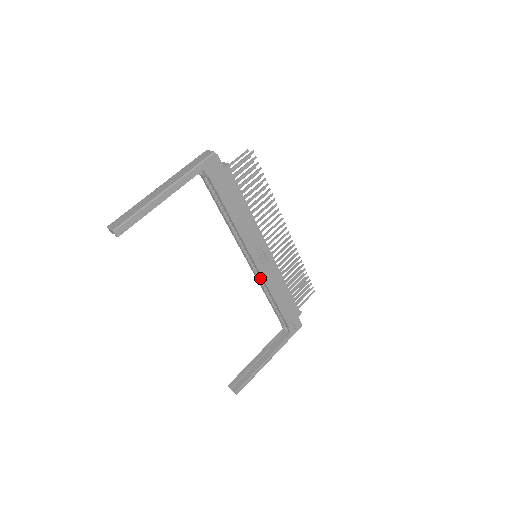
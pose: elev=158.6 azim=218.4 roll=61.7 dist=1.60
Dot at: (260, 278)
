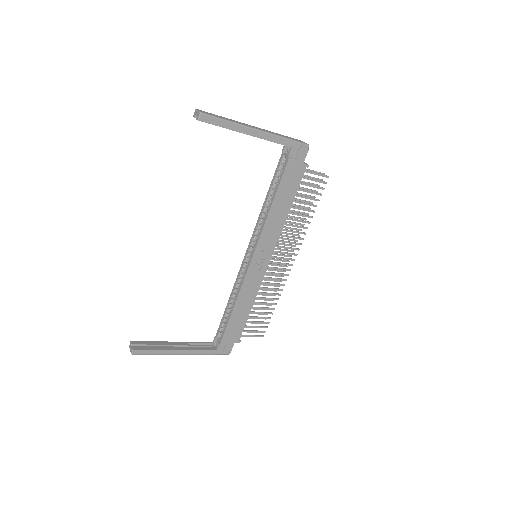
Dot at: (241, 278)
